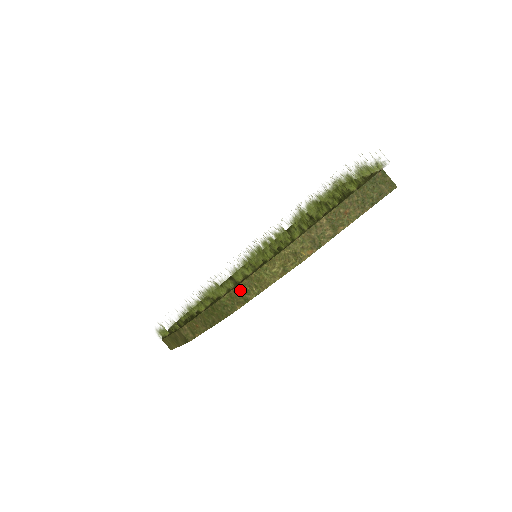
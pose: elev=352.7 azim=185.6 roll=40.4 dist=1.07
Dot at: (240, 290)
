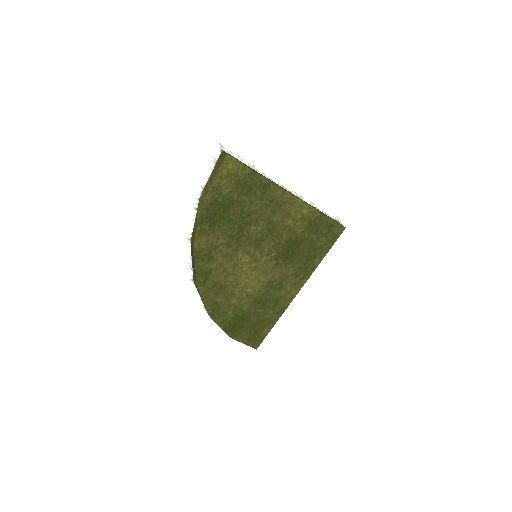
Dot at: (194, 232)
